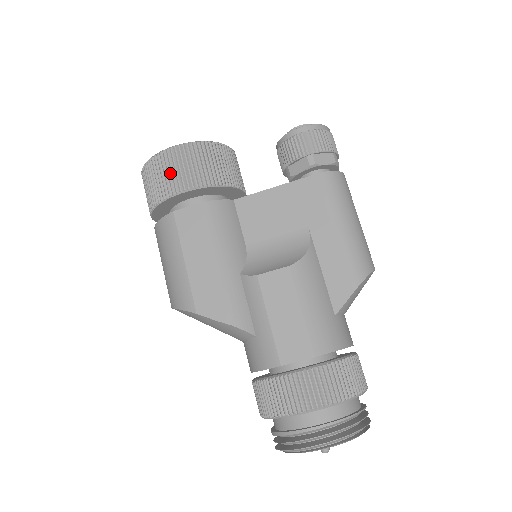
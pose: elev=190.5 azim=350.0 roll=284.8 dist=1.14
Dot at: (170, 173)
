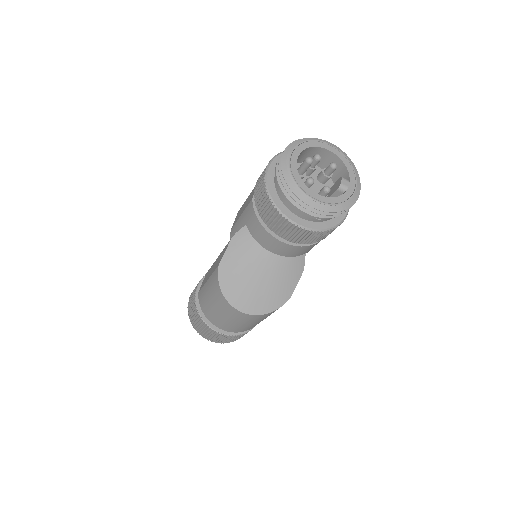
Dot at: (192, 297)
